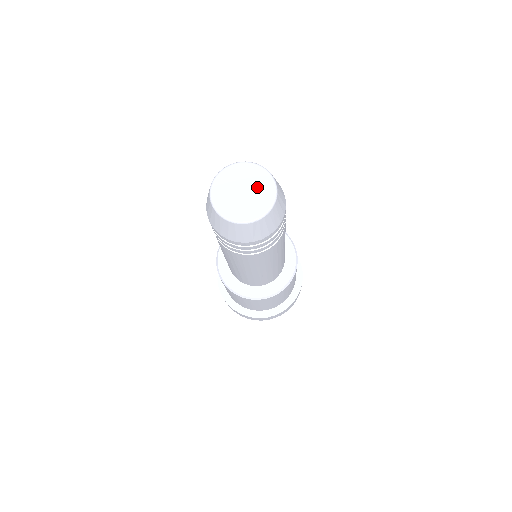
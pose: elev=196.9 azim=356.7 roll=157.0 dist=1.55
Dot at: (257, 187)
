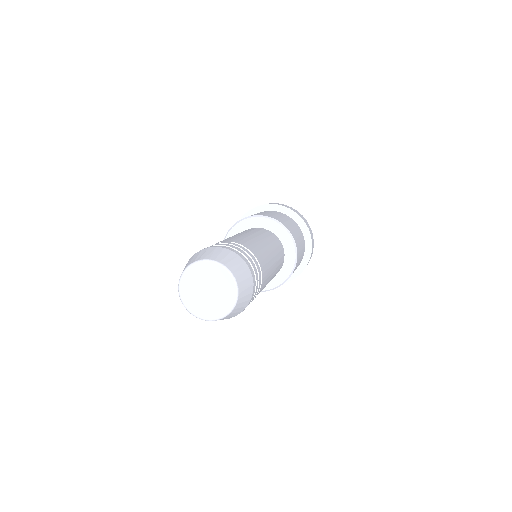
Dot at: (217, 283)
